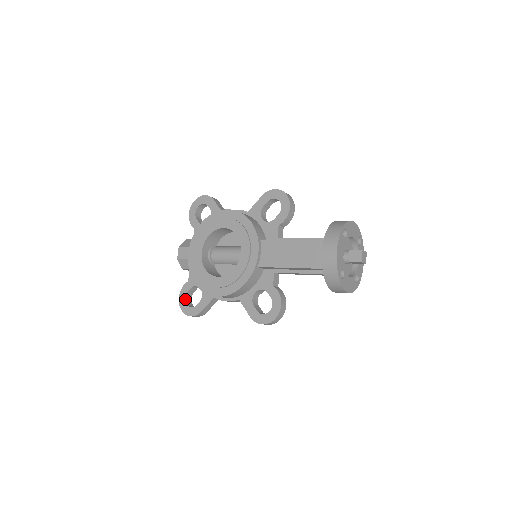
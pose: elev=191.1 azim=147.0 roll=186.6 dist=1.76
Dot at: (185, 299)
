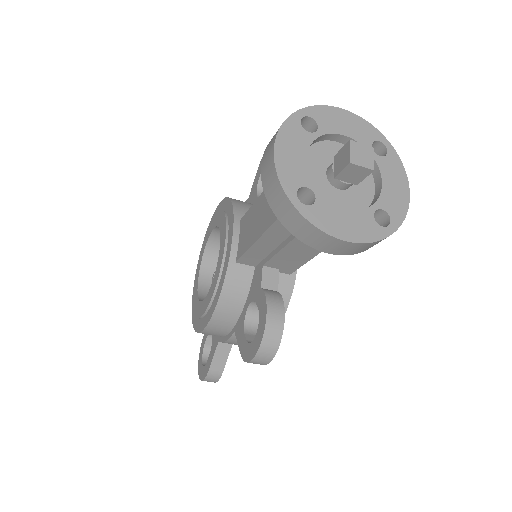
Dot at: (202, 356)
